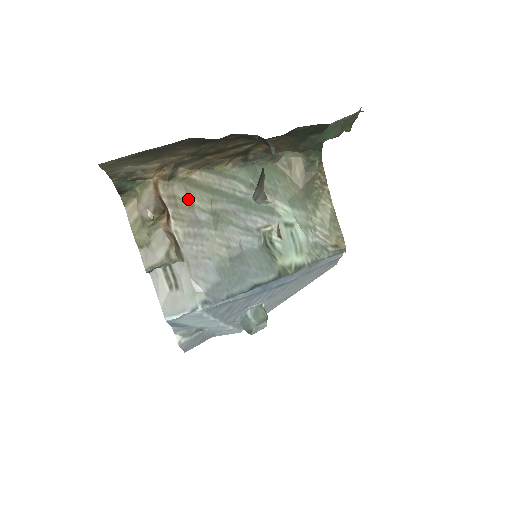
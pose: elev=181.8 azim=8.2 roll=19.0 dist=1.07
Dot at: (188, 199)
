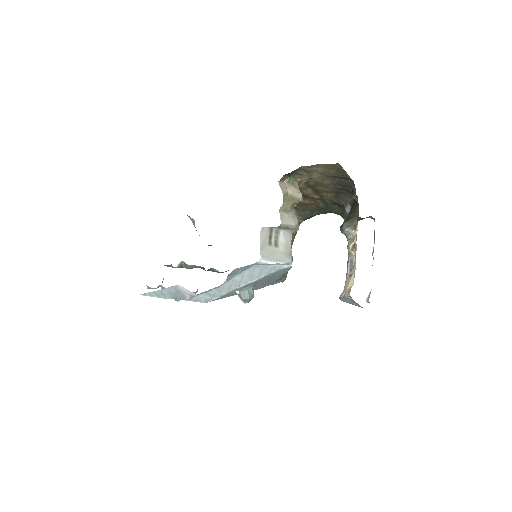
Dot at: occluded
